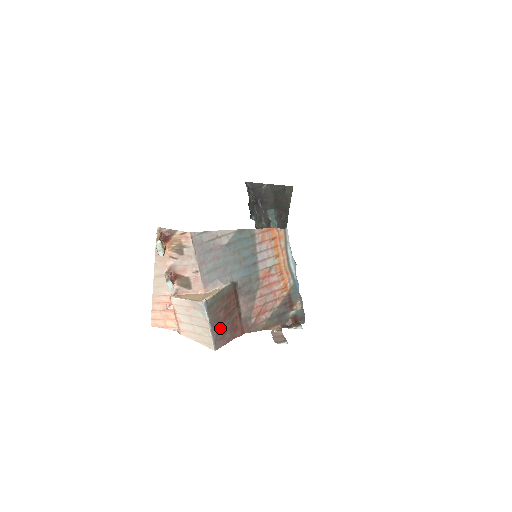
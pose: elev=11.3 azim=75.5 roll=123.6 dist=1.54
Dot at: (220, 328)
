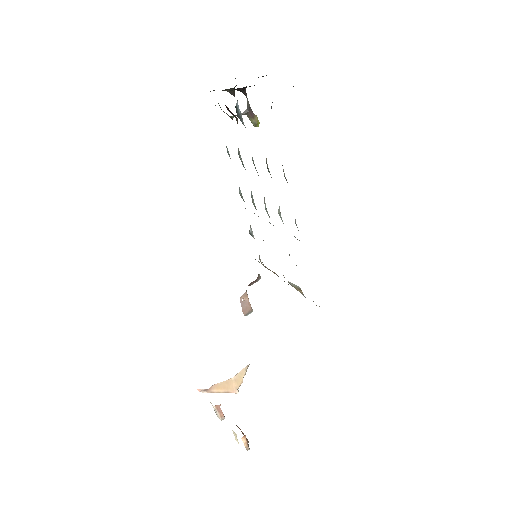
Dot at: occluded
